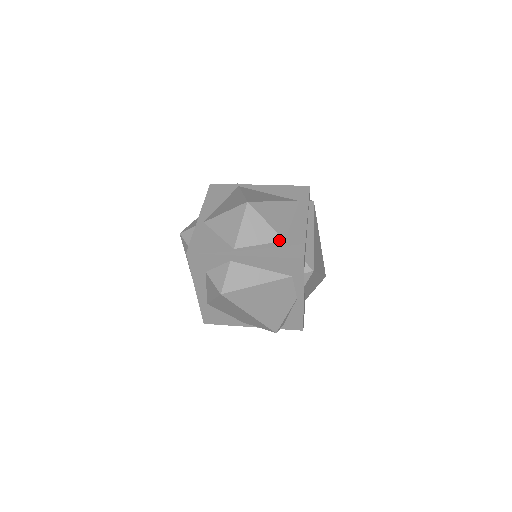
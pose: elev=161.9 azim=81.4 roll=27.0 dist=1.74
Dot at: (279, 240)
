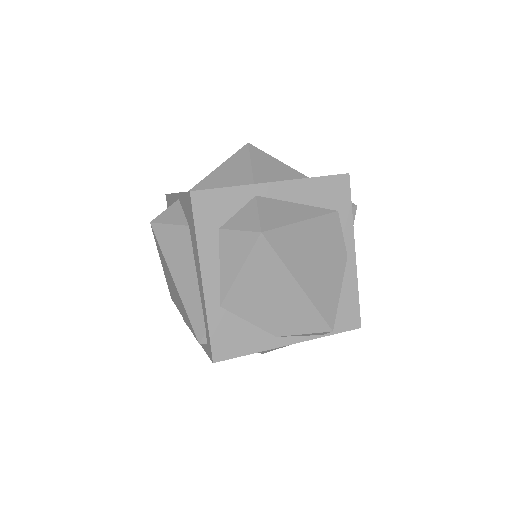
Dot at: (302, 177)
